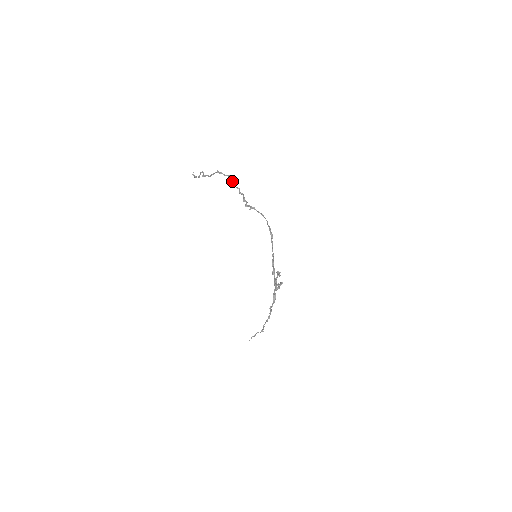
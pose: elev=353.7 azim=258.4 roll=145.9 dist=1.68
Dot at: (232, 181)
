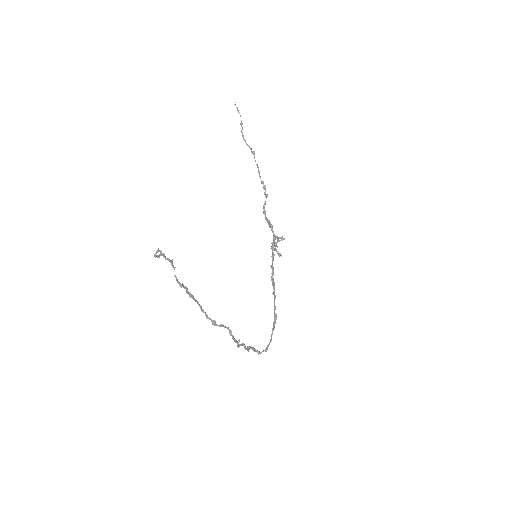
Dot at: occluded
